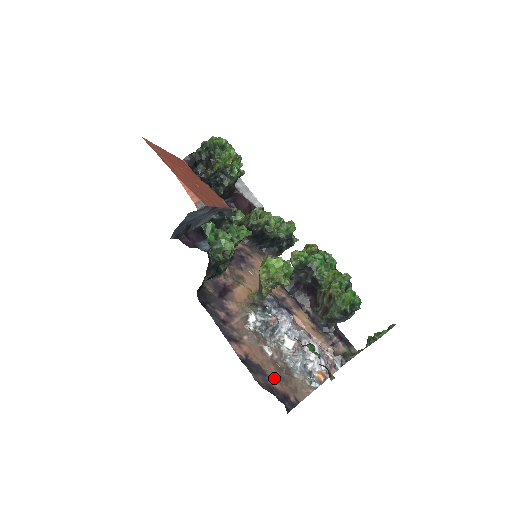
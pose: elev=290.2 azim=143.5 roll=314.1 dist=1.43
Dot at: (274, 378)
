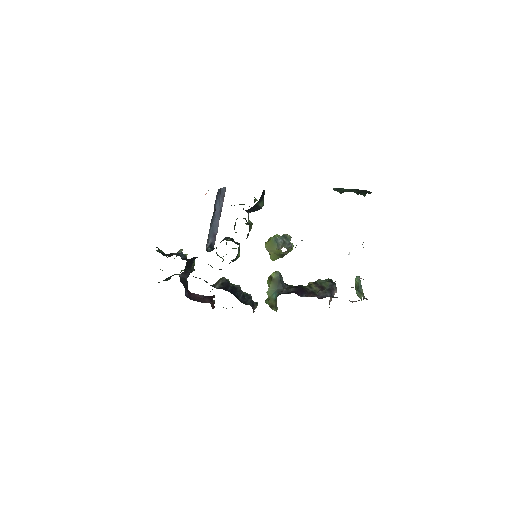
Dot at: occluded
